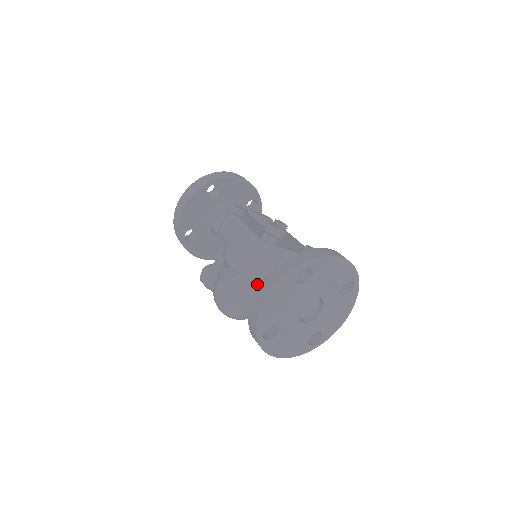
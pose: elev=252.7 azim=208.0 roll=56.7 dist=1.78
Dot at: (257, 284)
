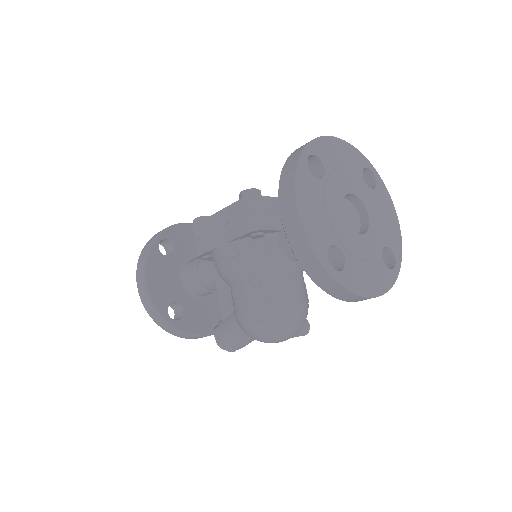
Dot at: (279, 261)
